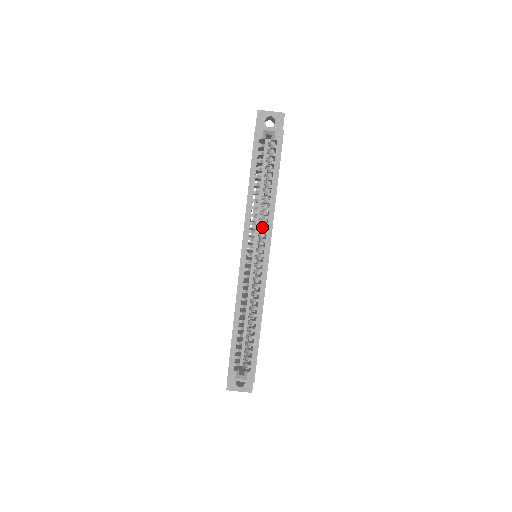
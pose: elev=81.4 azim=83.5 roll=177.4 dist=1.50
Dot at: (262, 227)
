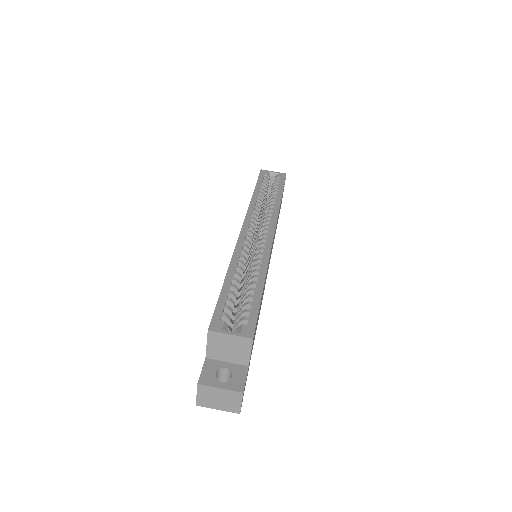
Dot at: occluded
